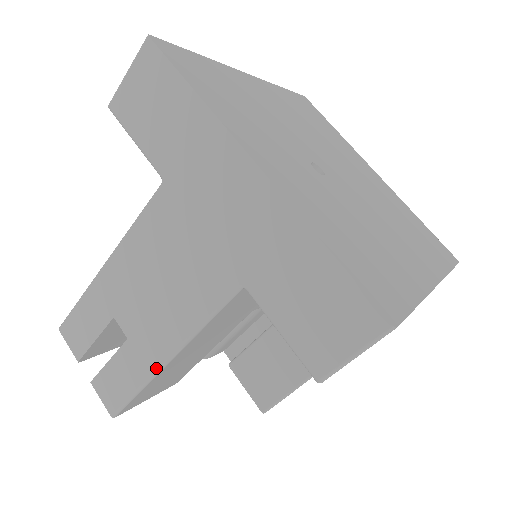
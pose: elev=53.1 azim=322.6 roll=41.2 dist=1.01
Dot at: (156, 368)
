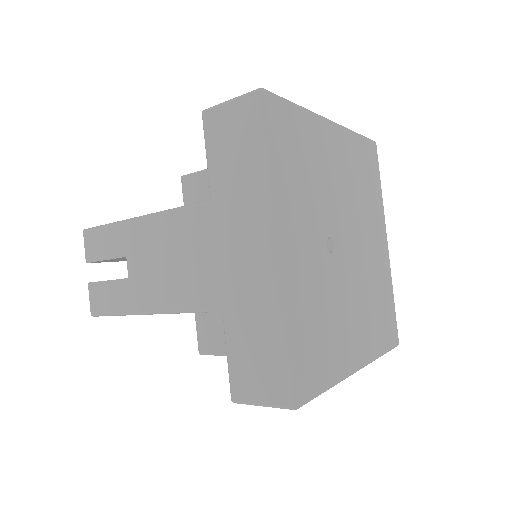
Dot at: (137, 311)
